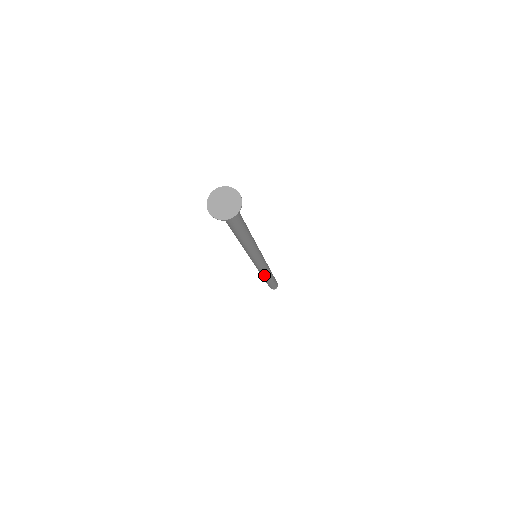
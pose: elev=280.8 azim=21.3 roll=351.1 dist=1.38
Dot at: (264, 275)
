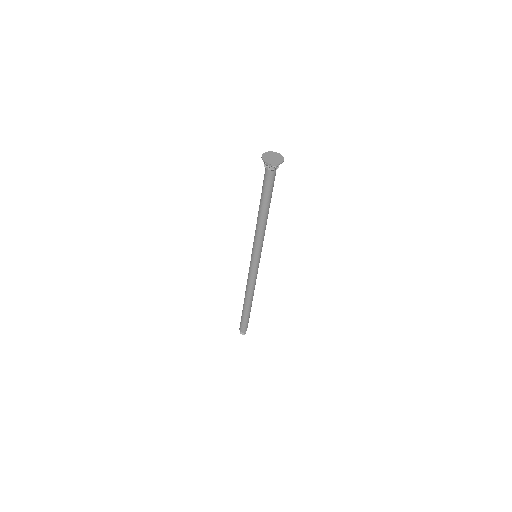
Dot at: (247, 291)
